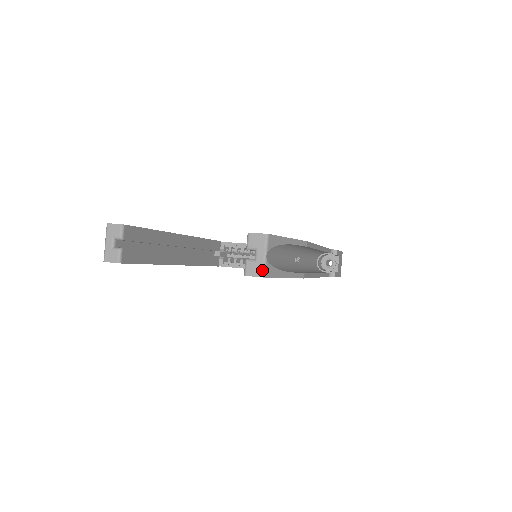
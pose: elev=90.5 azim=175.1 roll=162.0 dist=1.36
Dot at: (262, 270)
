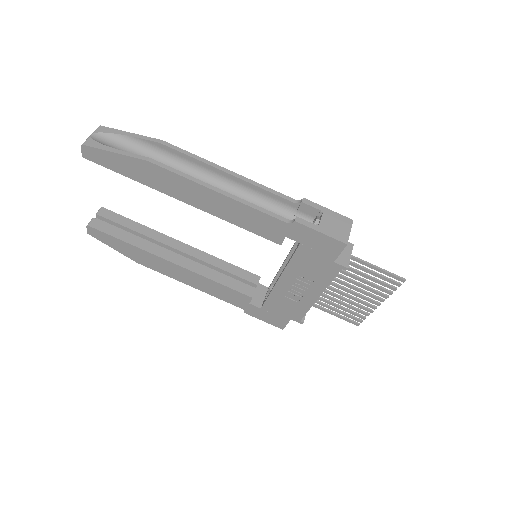
Dot at: (84, 143)
